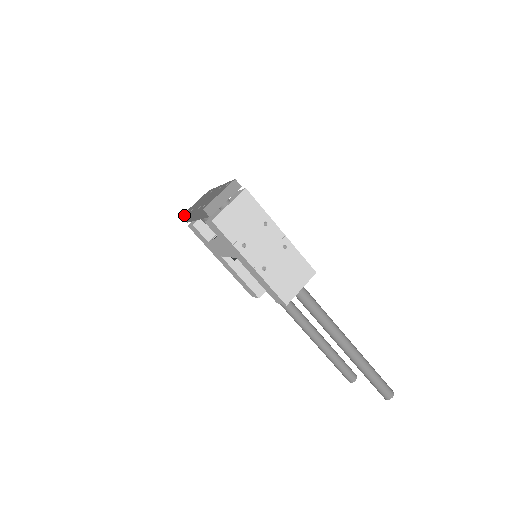
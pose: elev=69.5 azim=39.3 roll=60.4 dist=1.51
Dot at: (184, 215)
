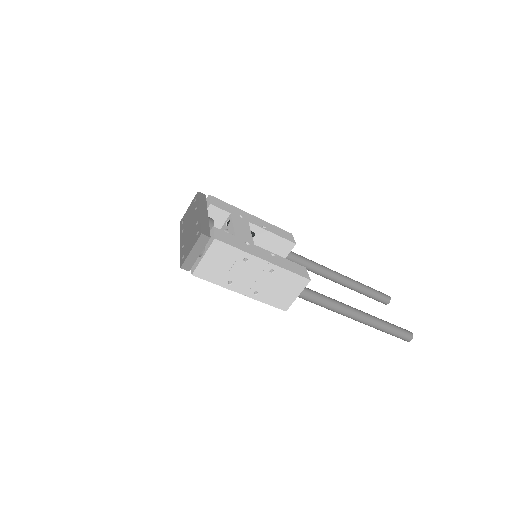
Dot at: (180, 229)
